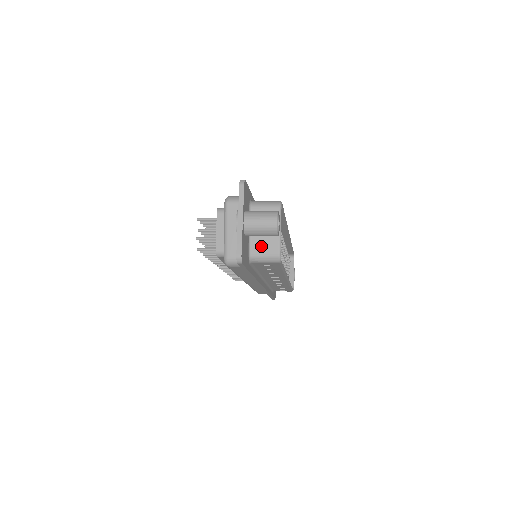
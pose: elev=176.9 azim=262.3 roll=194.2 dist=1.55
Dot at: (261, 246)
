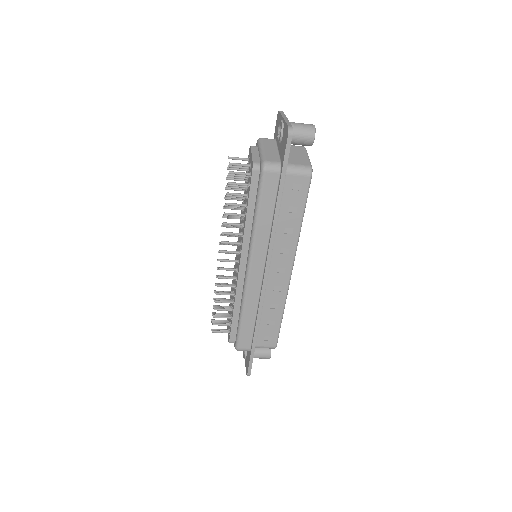
Dot at: (294, 161)
